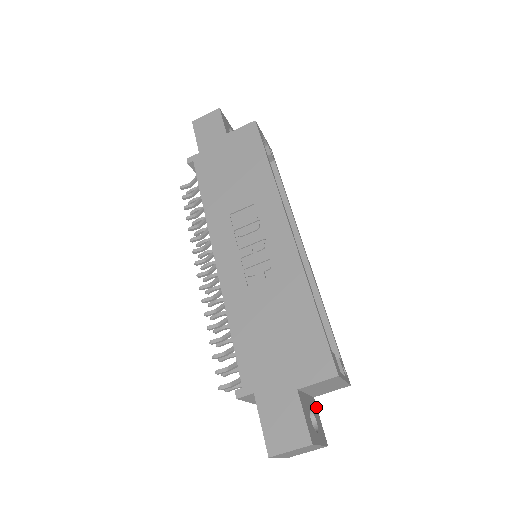
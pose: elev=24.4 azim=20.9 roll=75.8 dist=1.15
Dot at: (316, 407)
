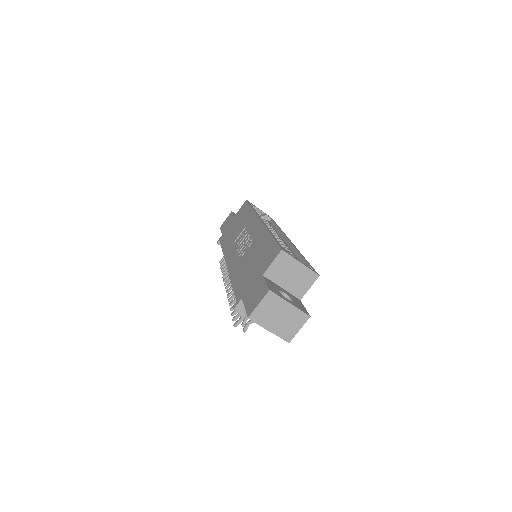
Dot at: (301, 303)
